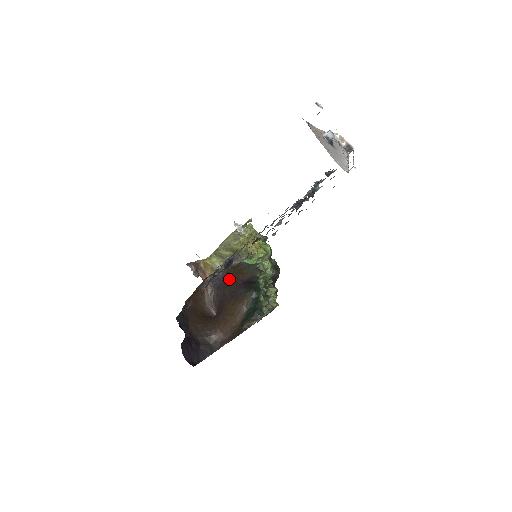
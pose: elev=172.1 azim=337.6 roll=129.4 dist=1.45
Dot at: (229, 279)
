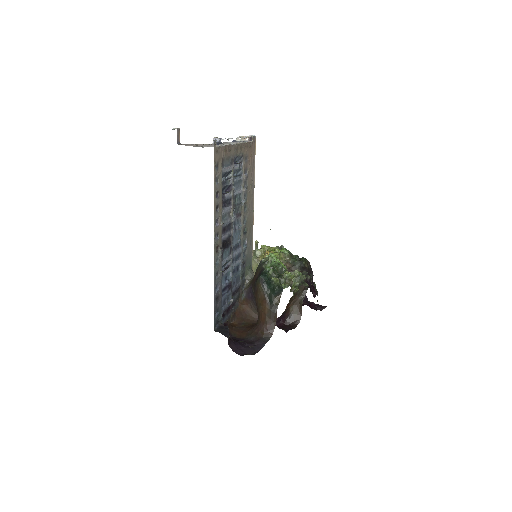
Dot at: (252, 286)
